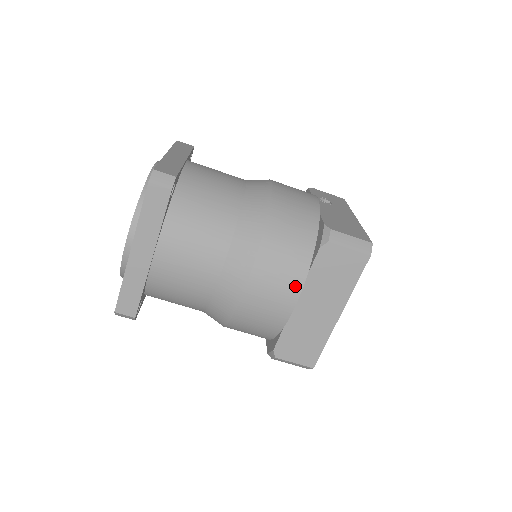
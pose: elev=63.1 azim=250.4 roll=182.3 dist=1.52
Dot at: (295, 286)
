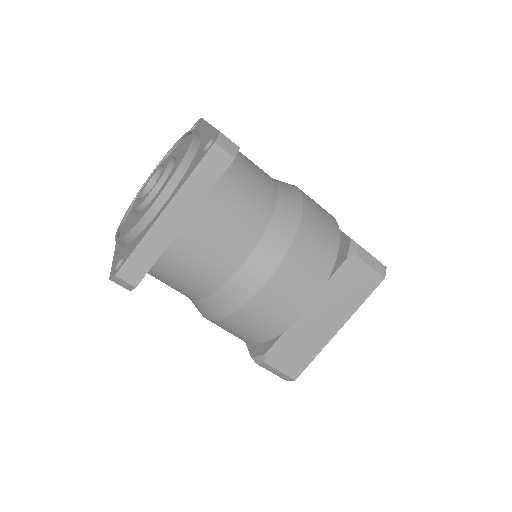
Dot at: (313, 291)
